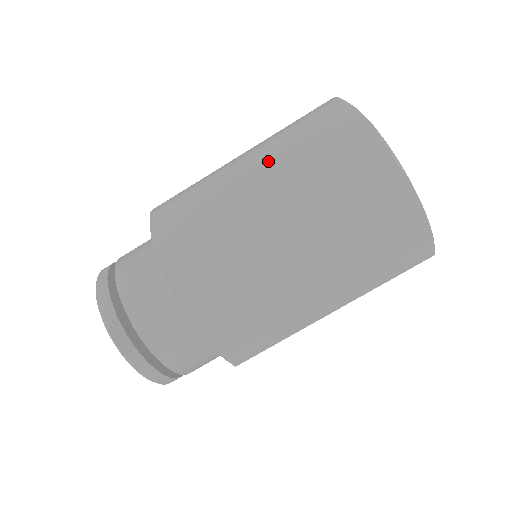
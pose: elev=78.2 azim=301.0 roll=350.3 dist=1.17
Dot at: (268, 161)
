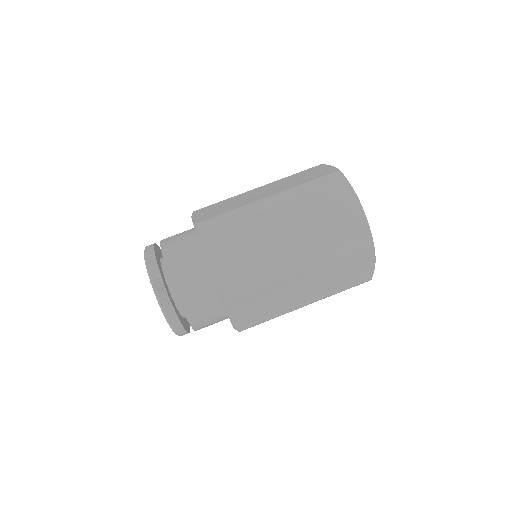
Dot at: (294, 218)
